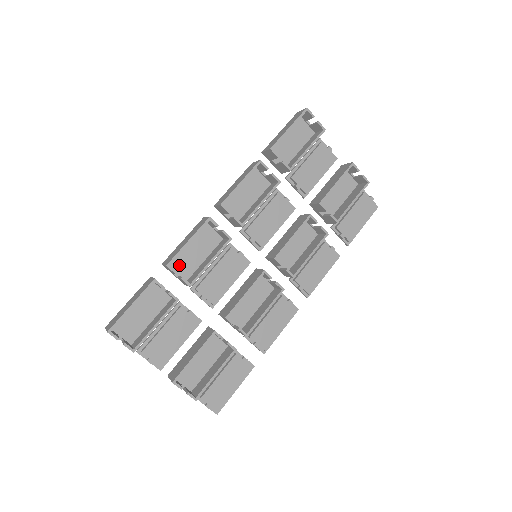
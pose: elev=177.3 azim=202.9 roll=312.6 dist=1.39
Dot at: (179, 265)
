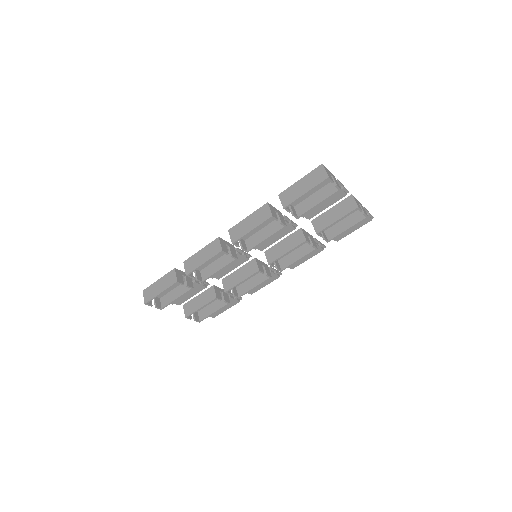
Dot at: occluded
